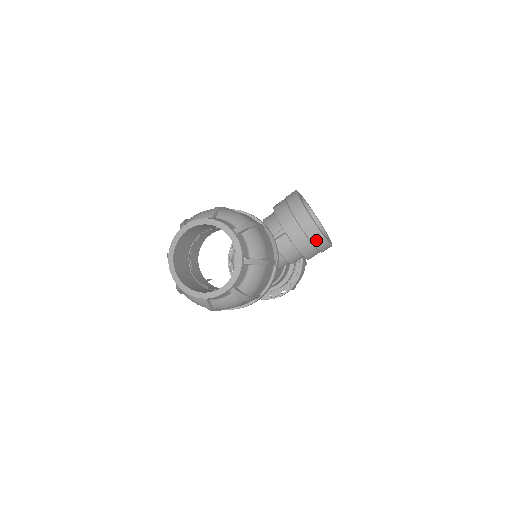
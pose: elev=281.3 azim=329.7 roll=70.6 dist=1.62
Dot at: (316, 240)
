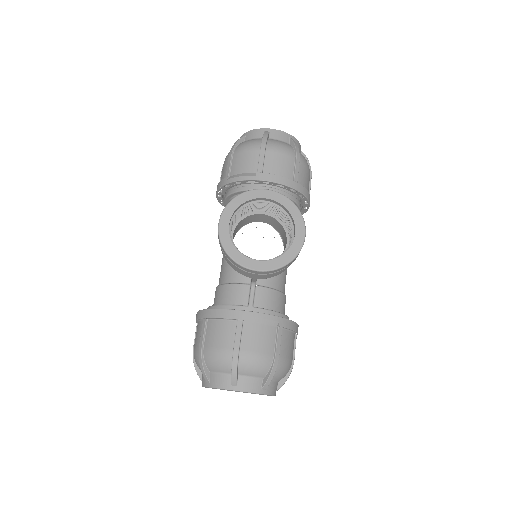
Dot at: (287, 265)
